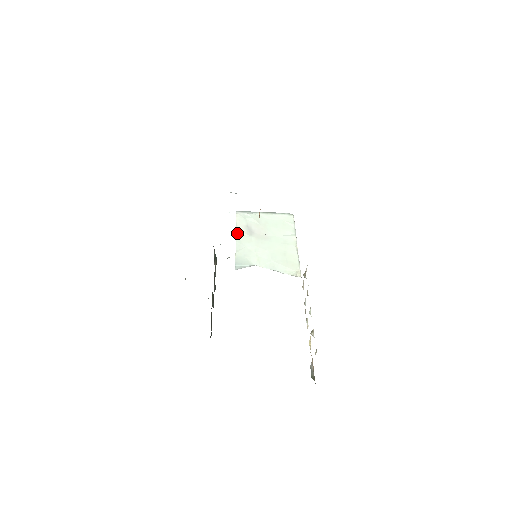
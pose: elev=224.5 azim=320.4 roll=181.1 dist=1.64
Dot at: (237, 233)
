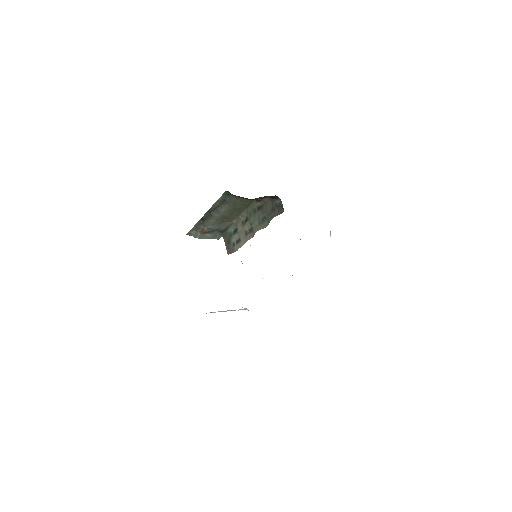
Dot at: occluded
